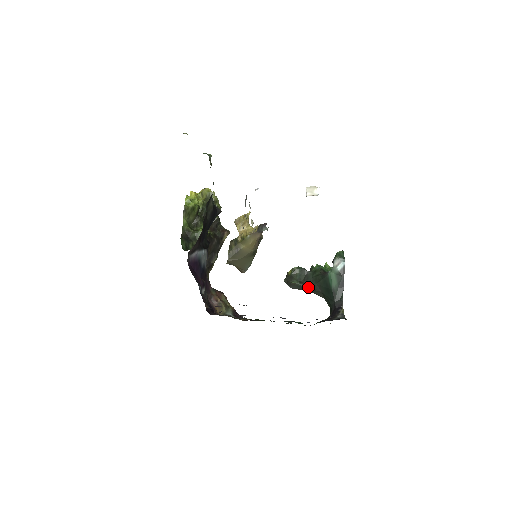
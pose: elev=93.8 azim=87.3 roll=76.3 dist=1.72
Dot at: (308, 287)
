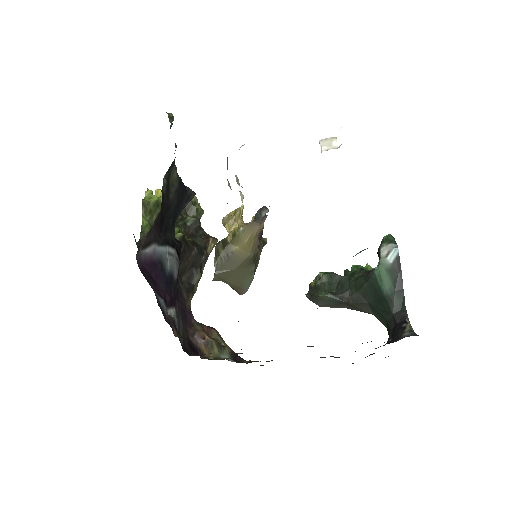
Dot at: (345, 299)
